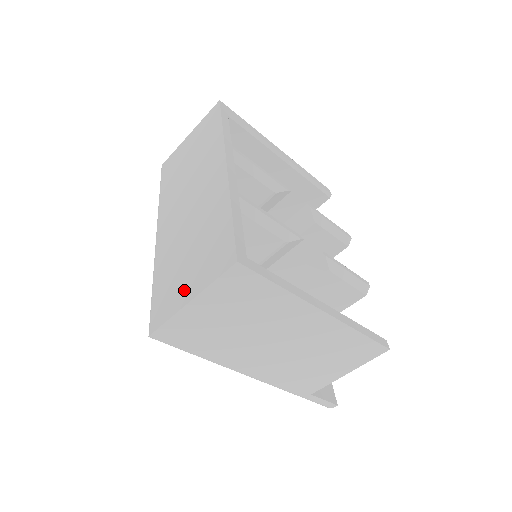
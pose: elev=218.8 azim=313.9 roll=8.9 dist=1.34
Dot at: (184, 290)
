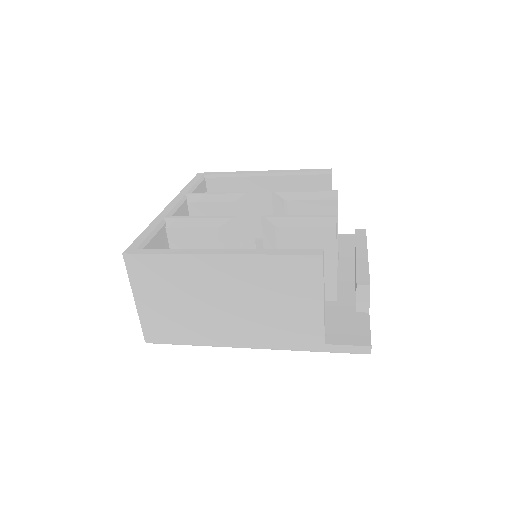
Dot at: occluded
